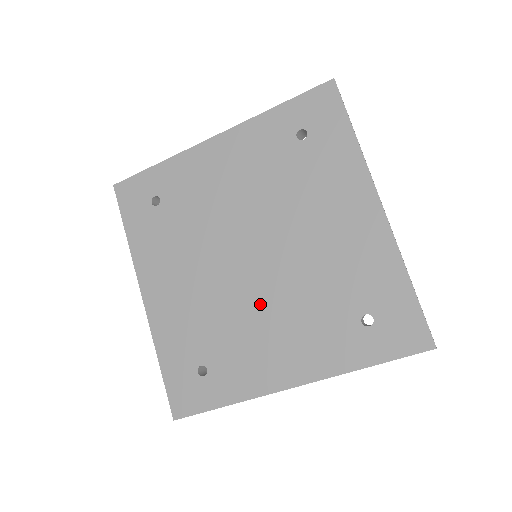
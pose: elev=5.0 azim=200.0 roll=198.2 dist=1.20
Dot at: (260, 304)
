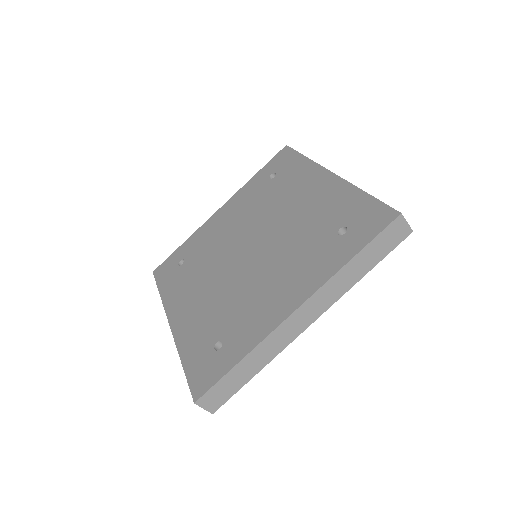
Dot at: (259, 272)
